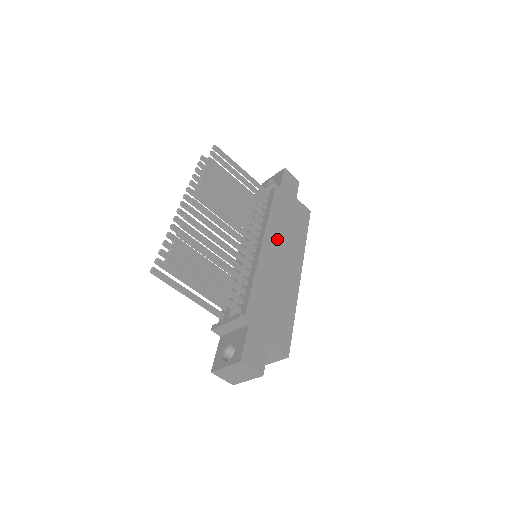
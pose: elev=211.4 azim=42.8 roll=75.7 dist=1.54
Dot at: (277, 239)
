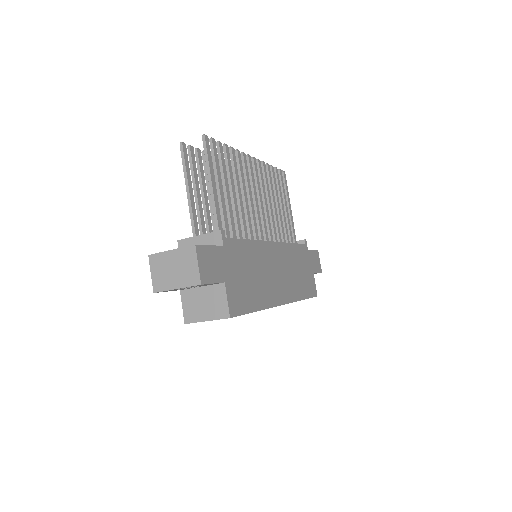
Dot at: (284, 260)
